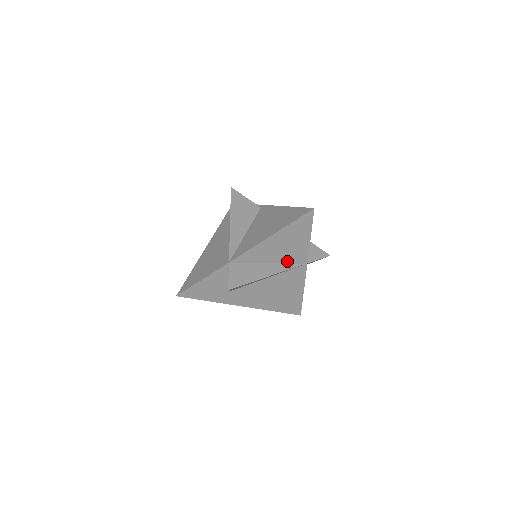
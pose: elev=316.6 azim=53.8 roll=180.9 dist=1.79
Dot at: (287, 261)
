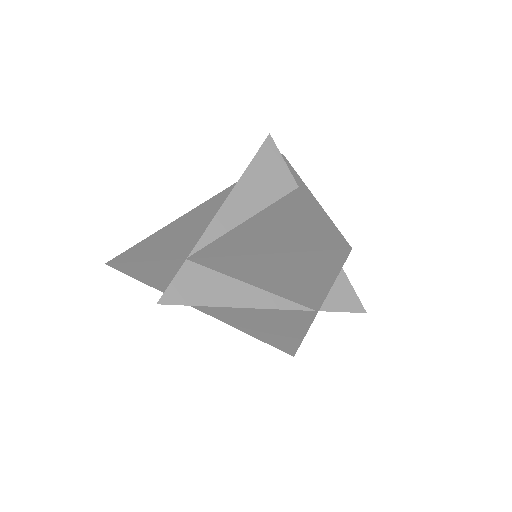
Dot at: (285, 295)
